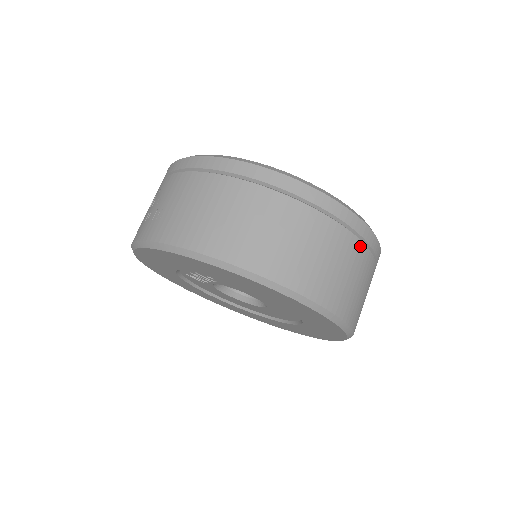
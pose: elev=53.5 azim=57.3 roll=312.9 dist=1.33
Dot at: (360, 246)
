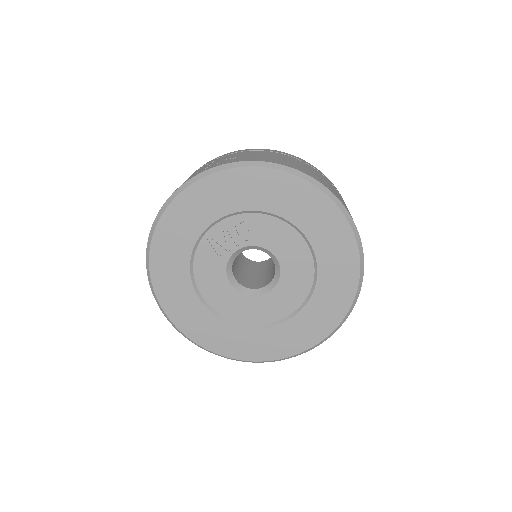
Dot at: occluded
